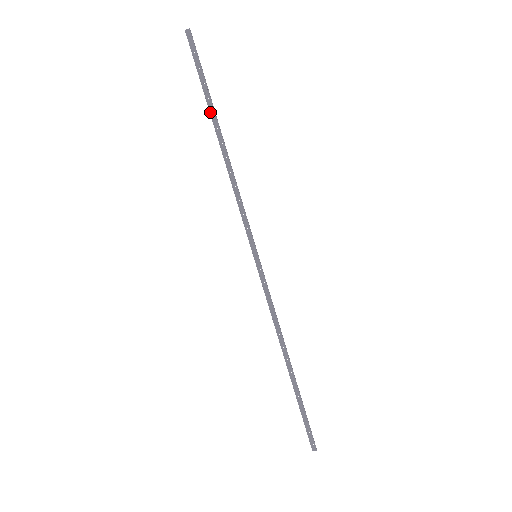
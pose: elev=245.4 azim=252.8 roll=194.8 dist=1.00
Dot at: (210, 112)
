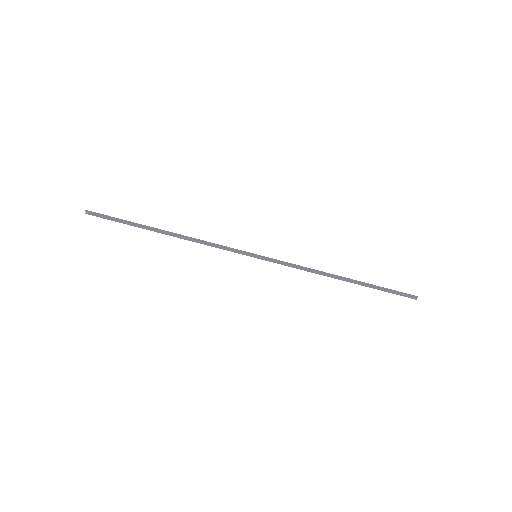
Dot at: occluded
